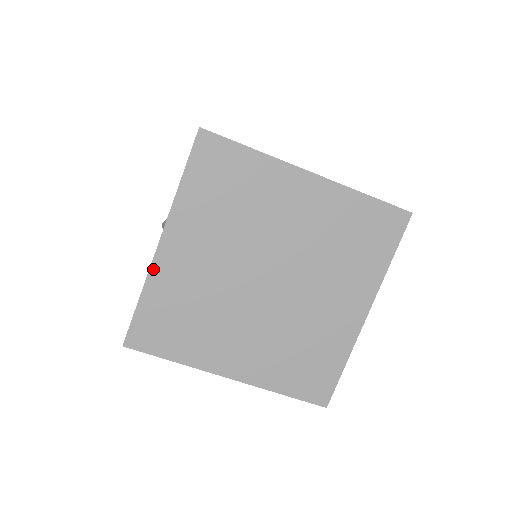
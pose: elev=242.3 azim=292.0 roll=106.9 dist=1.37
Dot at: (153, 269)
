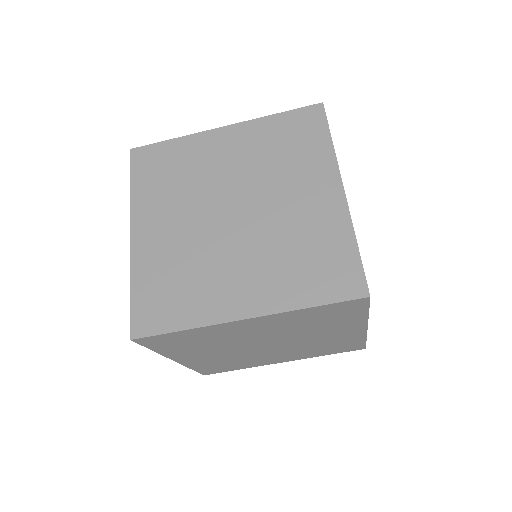
Dot at: (185, 365)
